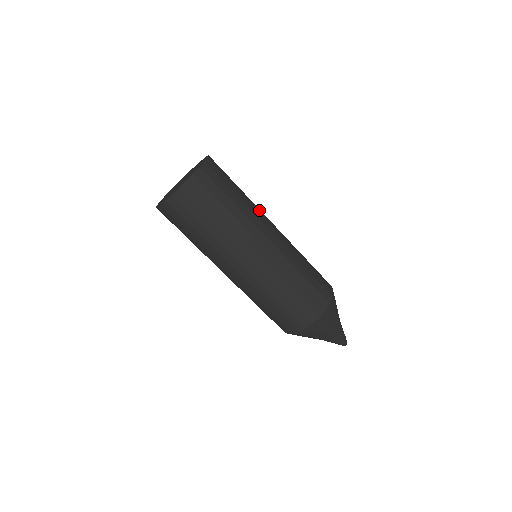
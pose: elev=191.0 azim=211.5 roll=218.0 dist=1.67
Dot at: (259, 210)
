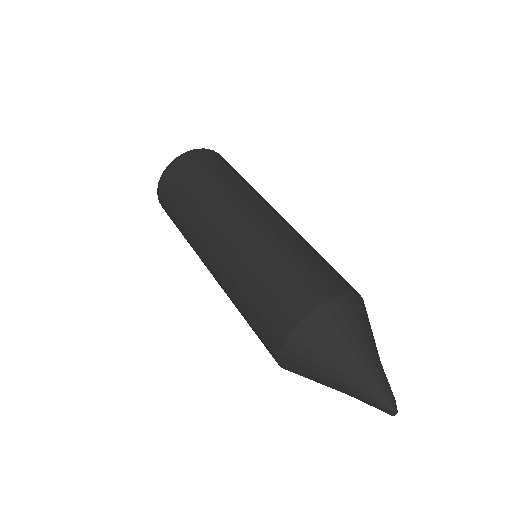
Dot at: occluded
